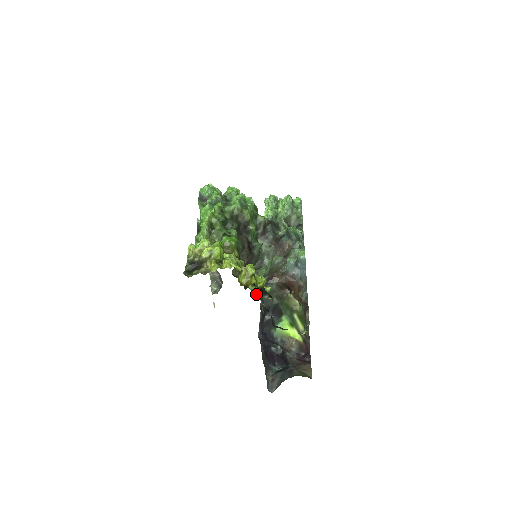
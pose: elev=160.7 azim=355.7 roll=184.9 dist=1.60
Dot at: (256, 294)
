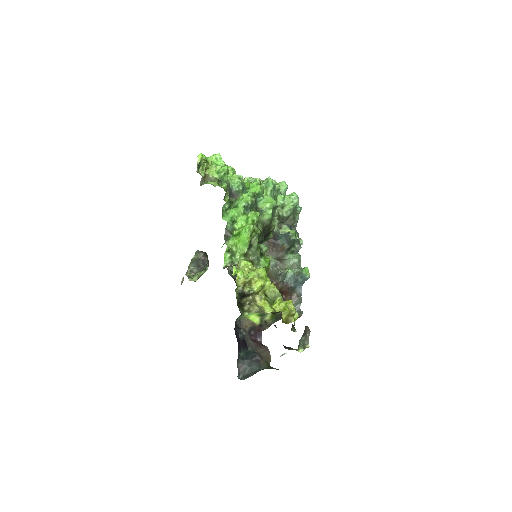
Dot at: occluded
